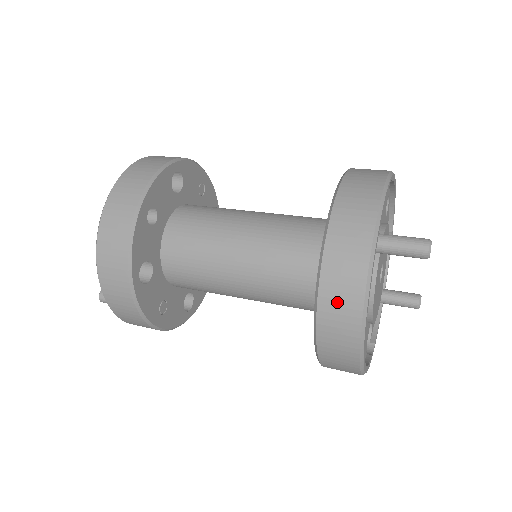
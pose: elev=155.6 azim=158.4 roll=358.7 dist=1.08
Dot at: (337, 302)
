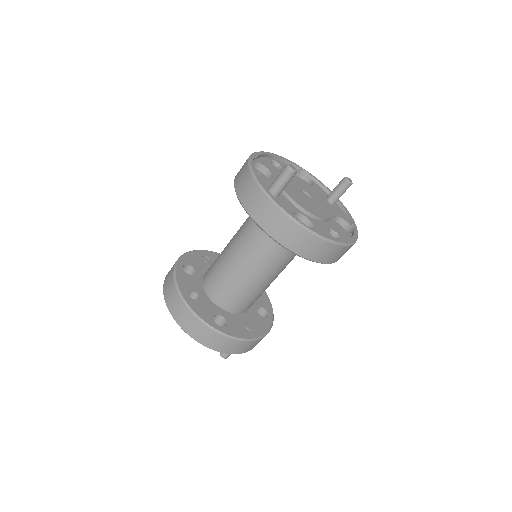
Dot at: (285, 234)
